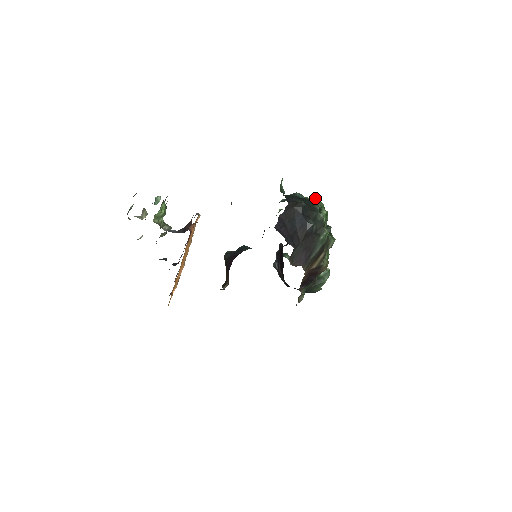
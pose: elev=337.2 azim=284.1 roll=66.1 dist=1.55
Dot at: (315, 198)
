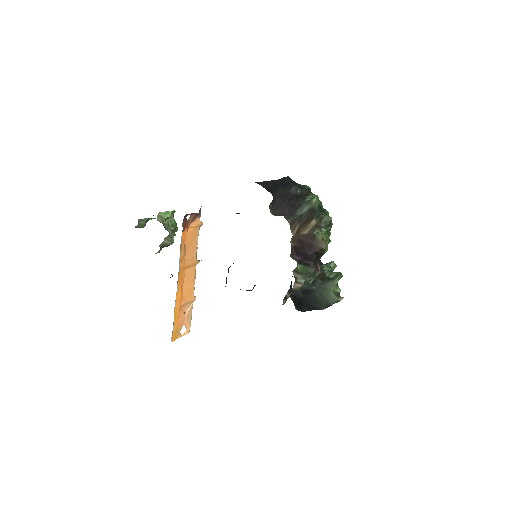
Dot at: occluded
